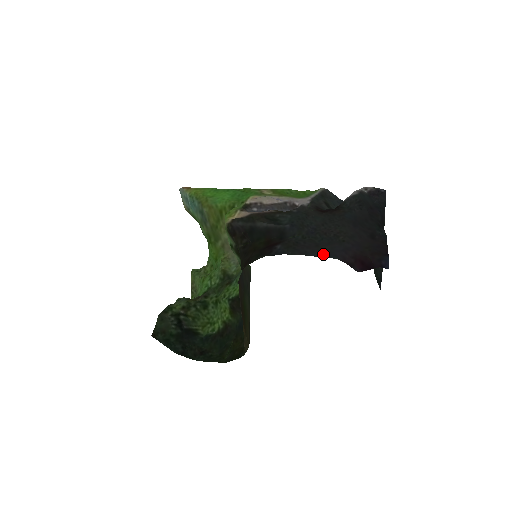
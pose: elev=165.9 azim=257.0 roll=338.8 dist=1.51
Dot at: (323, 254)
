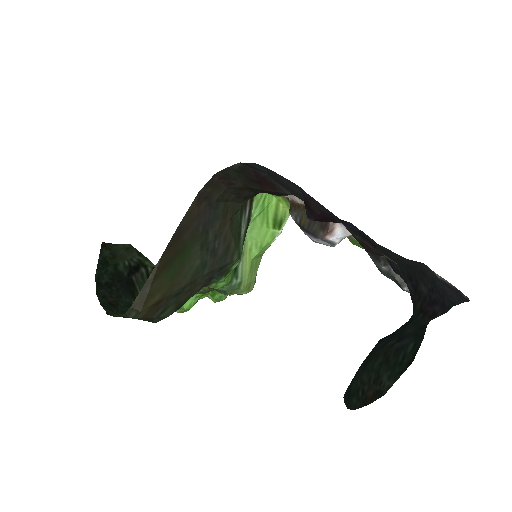
Dot at: (293, 183)
